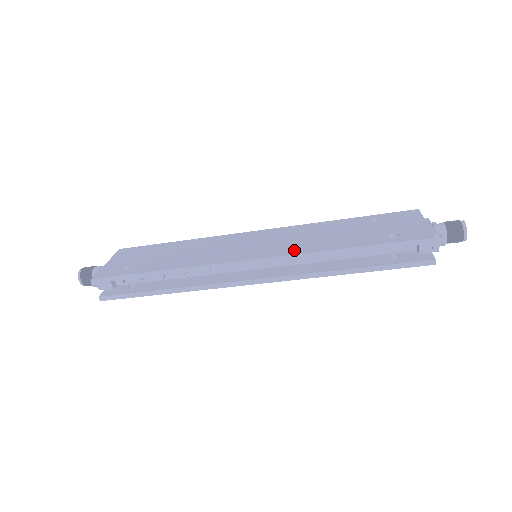
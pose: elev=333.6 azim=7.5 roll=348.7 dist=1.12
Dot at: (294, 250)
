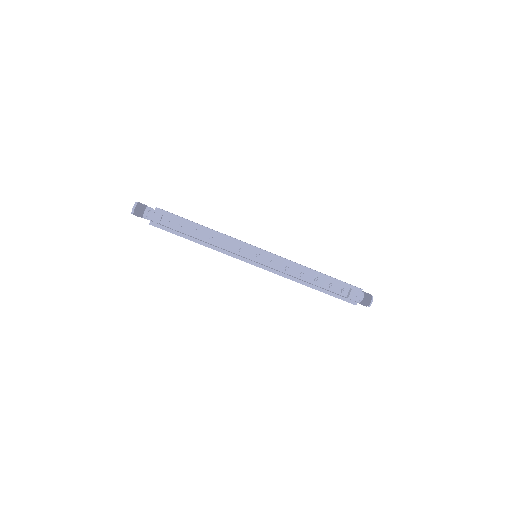
Dot at: occluded
